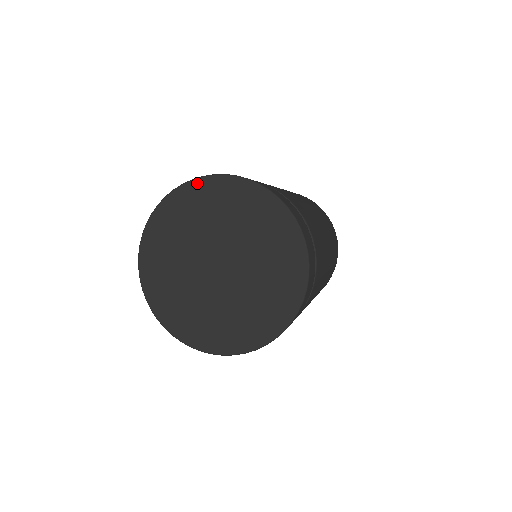
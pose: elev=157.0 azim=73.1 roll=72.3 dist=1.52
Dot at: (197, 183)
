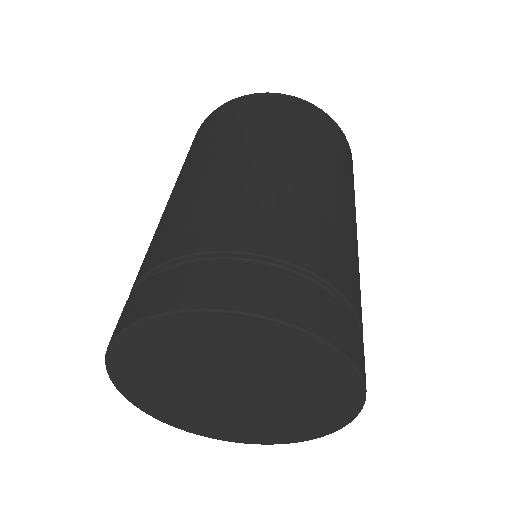
Dot at: (170, 319)
